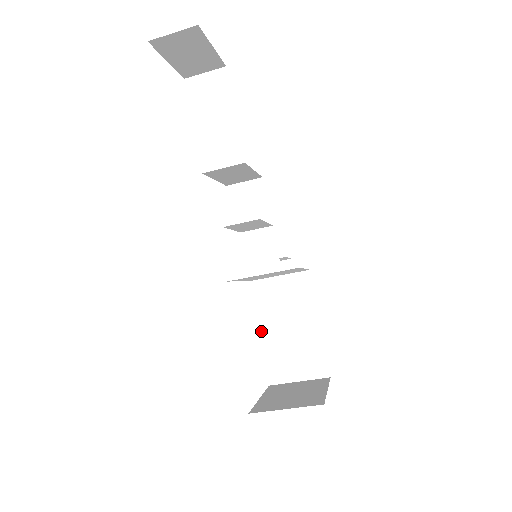
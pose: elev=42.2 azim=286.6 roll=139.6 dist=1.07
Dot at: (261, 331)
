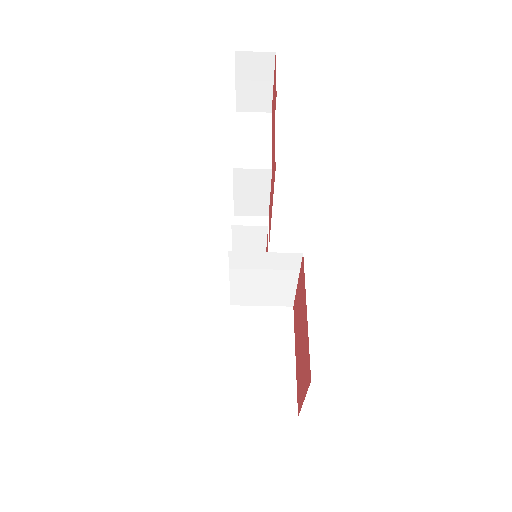
Dot at: (230, 355)
